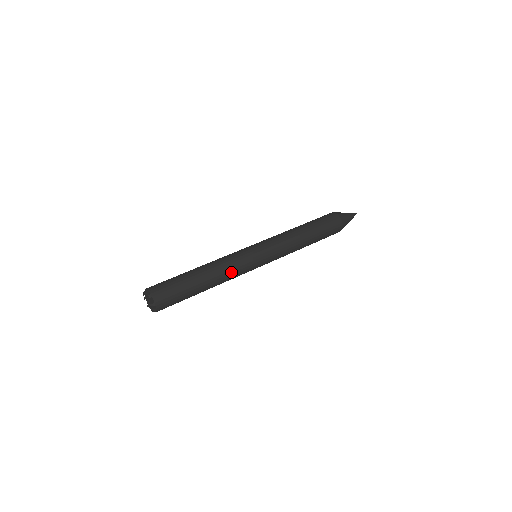
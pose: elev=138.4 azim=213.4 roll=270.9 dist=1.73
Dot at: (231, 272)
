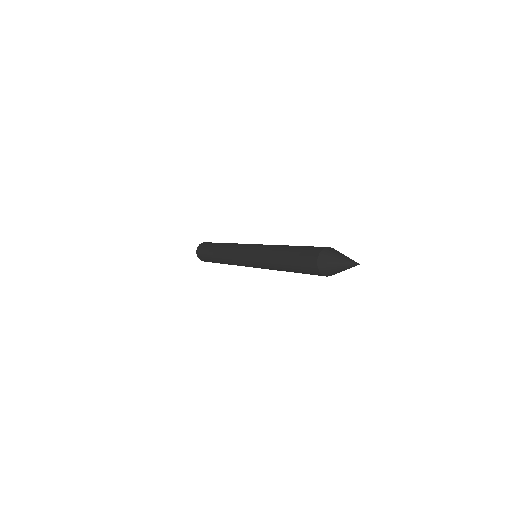
Dot at: (233, 264)
